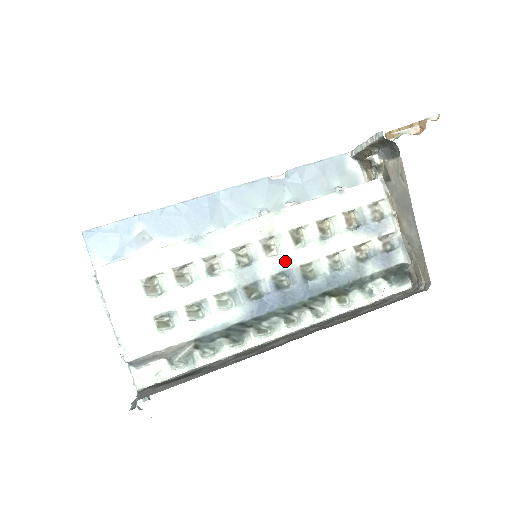
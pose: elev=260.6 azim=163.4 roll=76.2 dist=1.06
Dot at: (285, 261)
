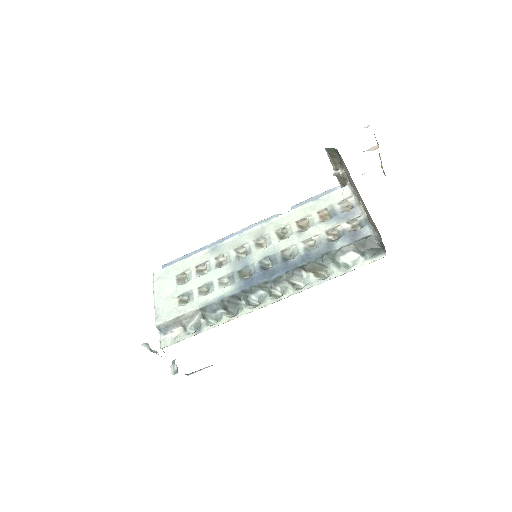
Dot at: (270, 250)
